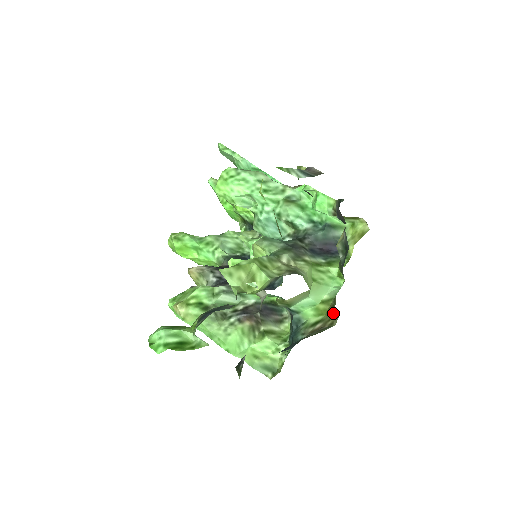
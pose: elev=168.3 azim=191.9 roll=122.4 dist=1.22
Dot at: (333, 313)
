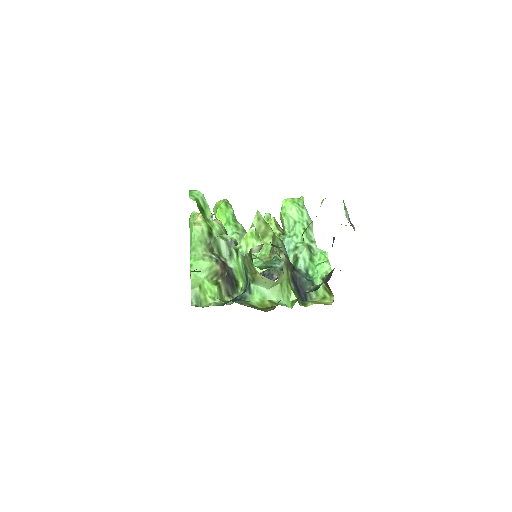
Dot at: (271, 308)
